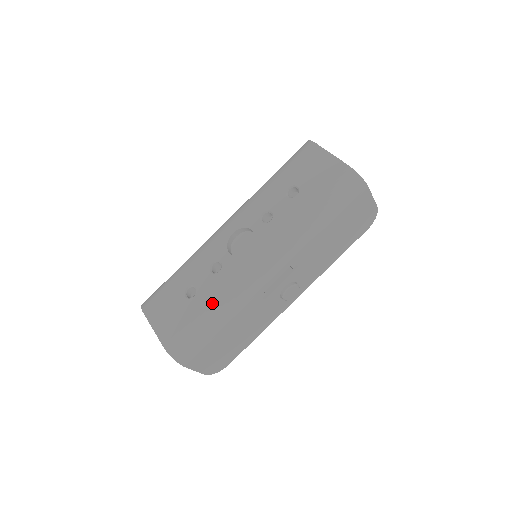
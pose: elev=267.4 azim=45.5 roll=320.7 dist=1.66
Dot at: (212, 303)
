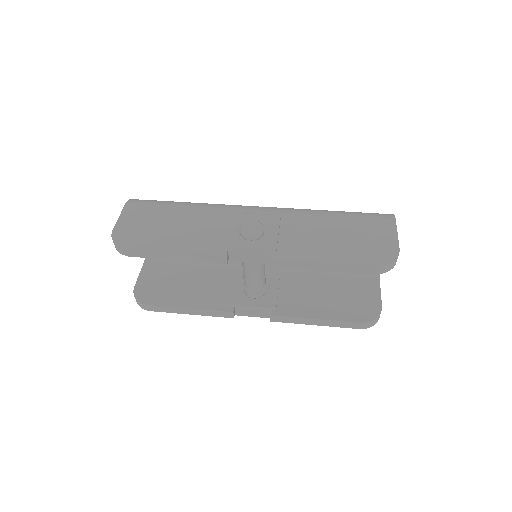
Dot at: occluded
